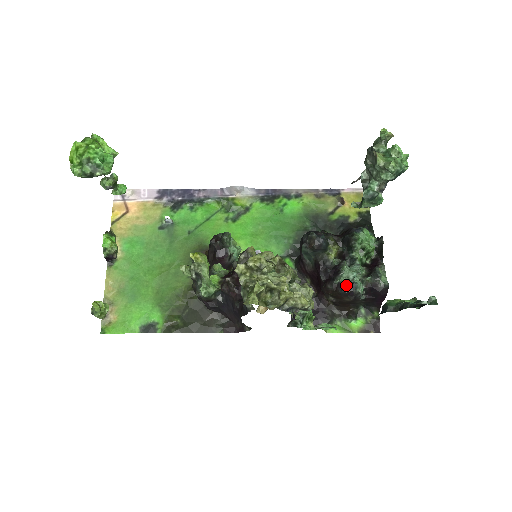
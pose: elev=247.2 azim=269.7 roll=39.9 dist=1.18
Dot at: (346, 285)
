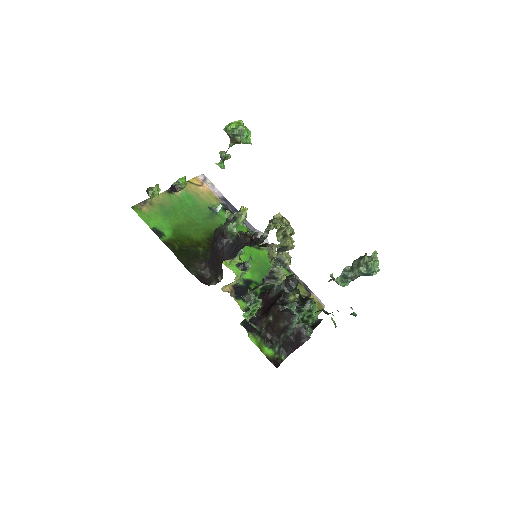
Dot at: (290, 312)
